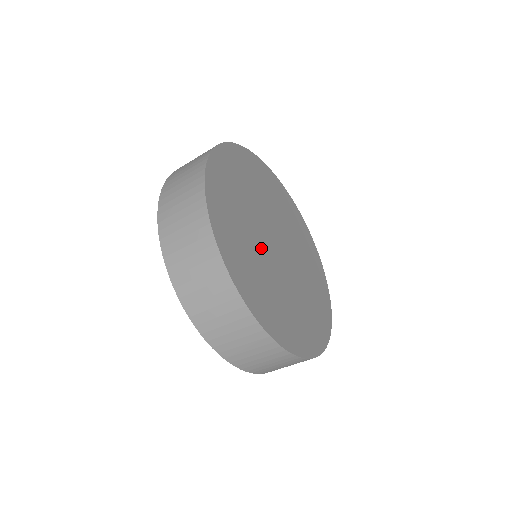
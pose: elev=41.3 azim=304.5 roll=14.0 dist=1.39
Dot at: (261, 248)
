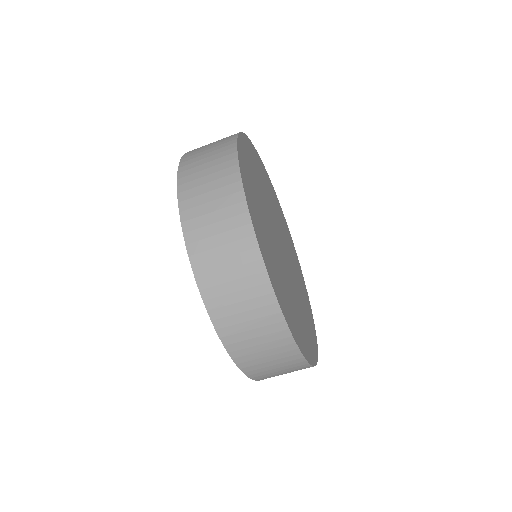
Dot at: (271, 231)
